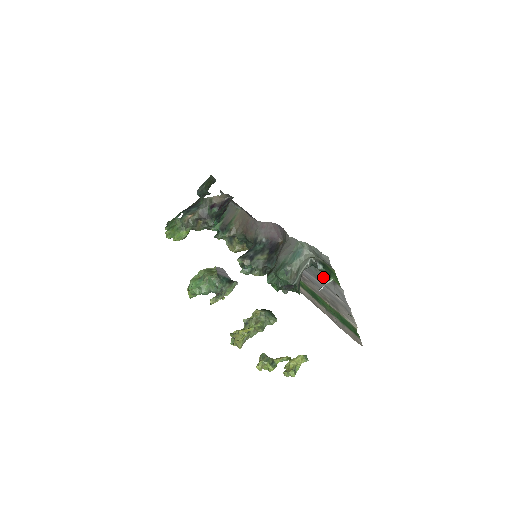
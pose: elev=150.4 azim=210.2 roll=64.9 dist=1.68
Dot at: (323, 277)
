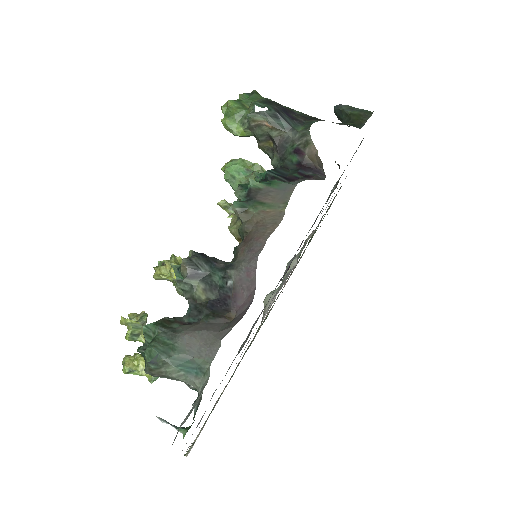
Dot at: (210, 400)
